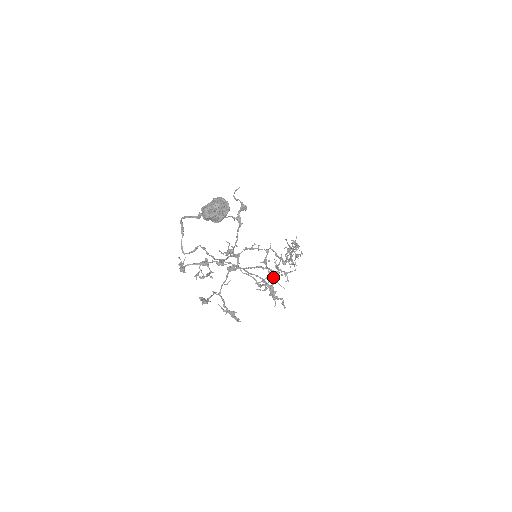
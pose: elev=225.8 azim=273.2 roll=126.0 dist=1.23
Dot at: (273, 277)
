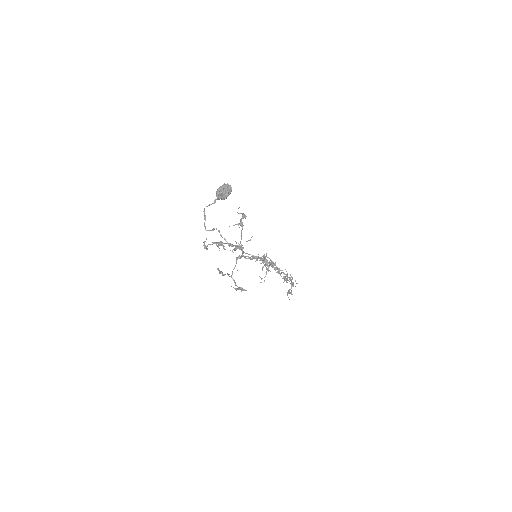
Dot at: occluded
